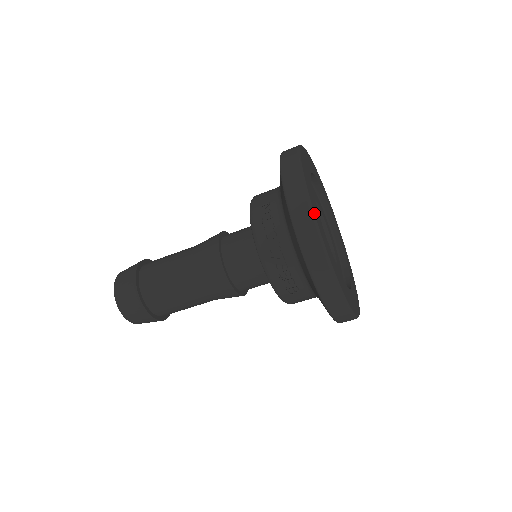
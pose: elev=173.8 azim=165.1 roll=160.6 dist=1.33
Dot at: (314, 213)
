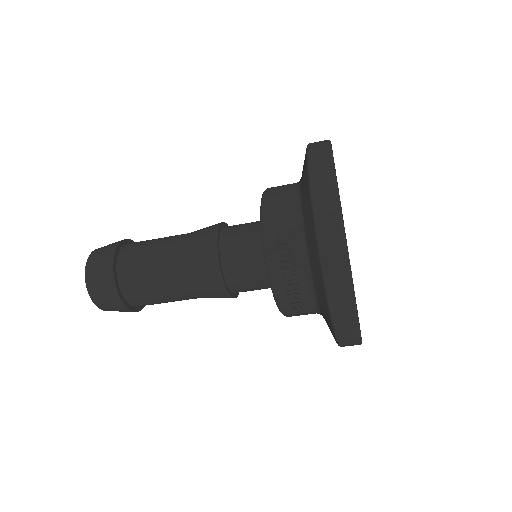
Dot at: occluded
